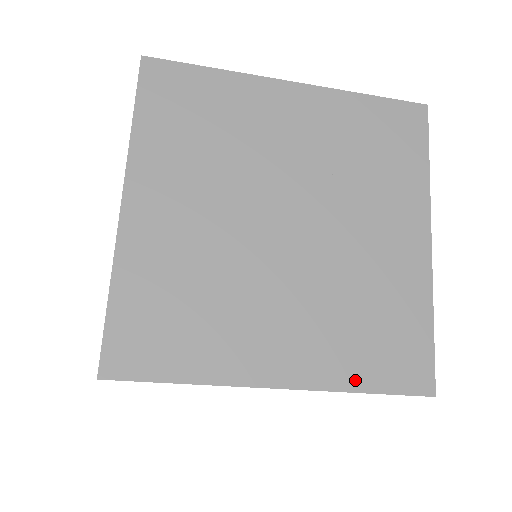
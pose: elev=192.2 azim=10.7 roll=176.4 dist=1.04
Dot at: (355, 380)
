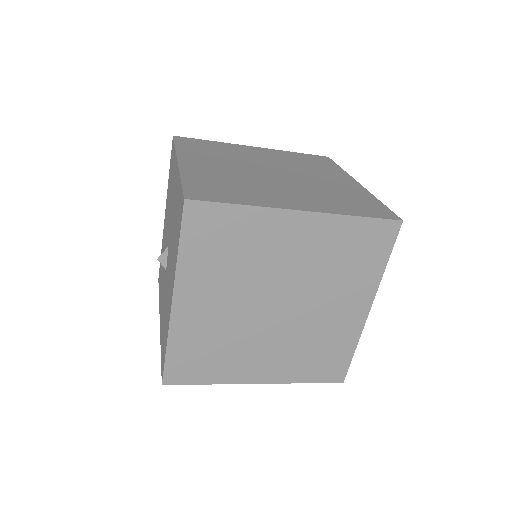
Dot at: (301, 378)
